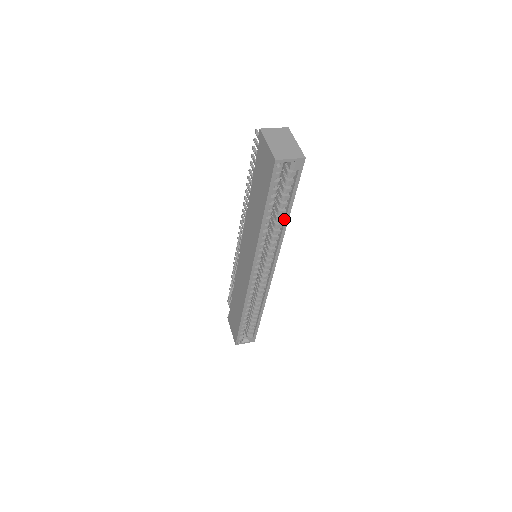
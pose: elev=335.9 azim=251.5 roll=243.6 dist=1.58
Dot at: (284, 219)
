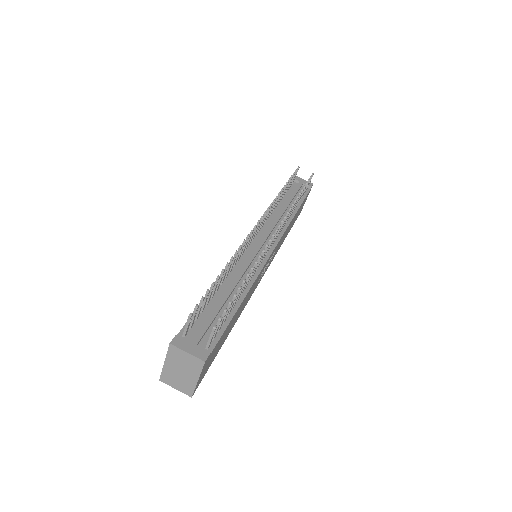
Dot at: occluded
